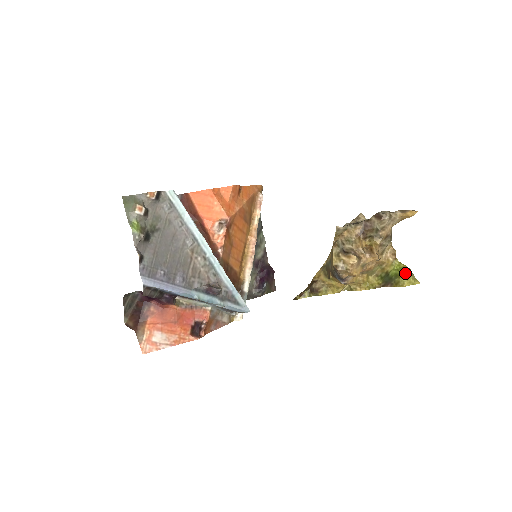
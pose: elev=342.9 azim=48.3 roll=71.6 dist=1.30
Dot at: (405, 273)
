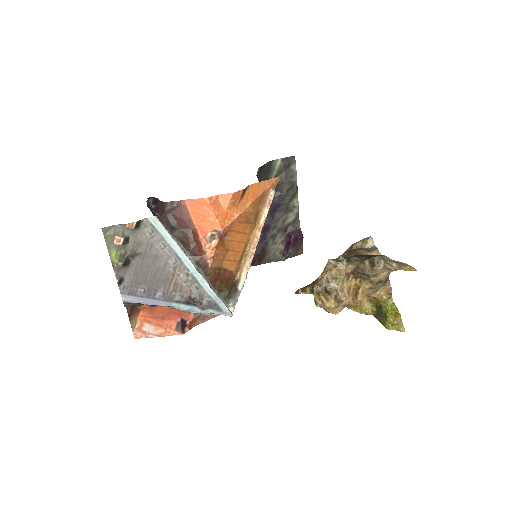
Dot at: (392, 319)
